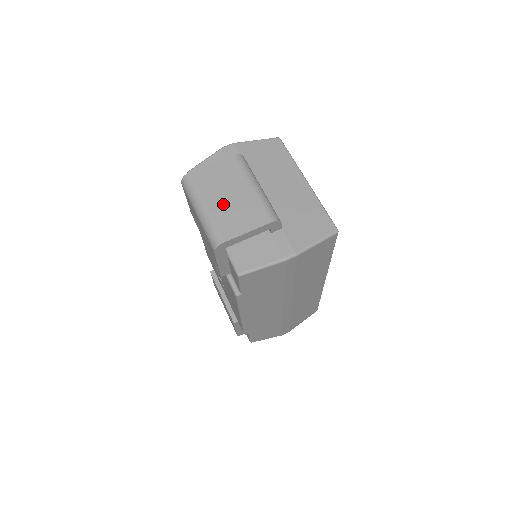
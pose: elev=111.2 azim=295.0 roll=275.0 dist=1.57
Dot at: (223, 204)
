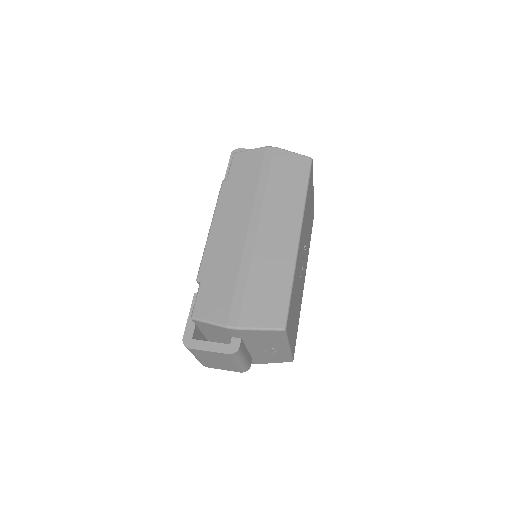
Dot at: occluded
